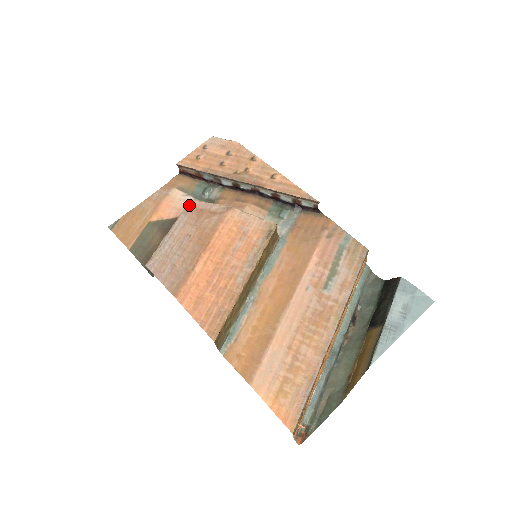
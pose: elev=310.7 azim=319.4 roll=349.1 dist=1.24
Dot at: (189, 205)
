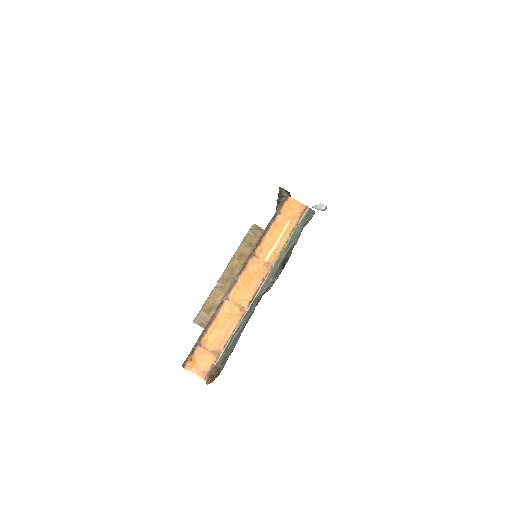
Dot at: occluded
